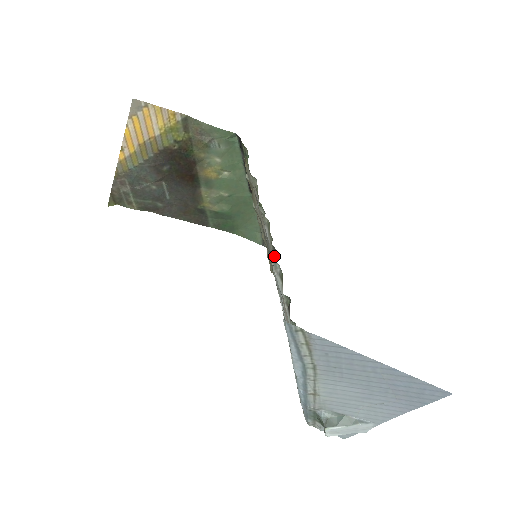
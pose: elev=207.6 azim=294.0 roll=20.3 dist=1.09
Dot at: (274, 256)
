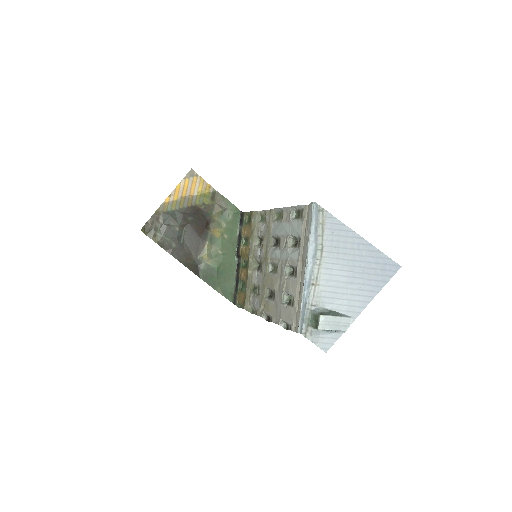
Dot at: (274, 246)
